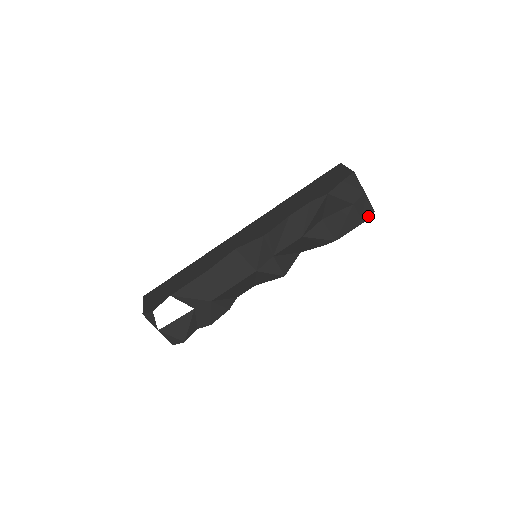
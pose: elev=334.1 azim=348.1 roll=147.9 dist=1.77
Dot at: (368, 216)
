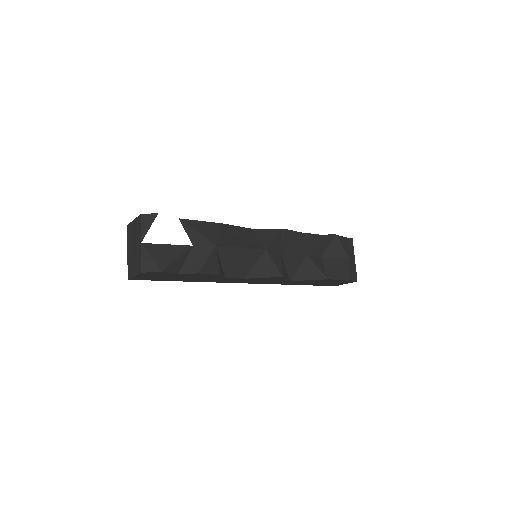
Dot at: (353, 279)
